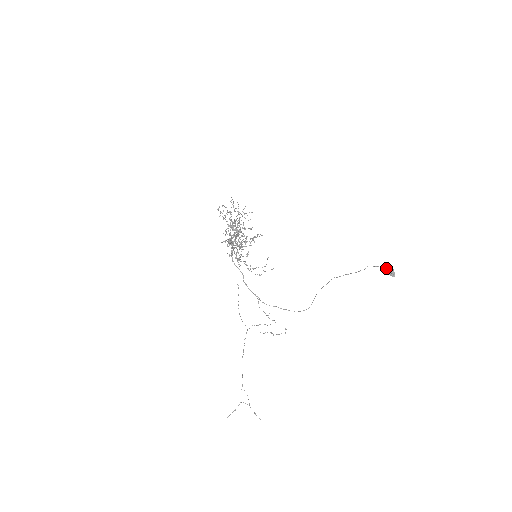
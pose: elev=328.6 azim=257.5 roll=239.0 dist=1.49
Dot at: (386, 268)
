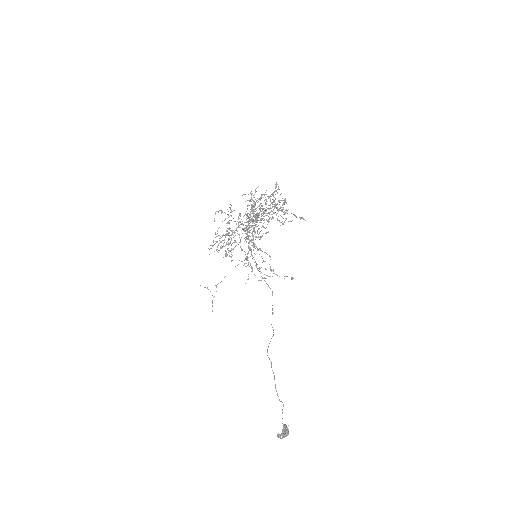
Dot at: (284, 428)
